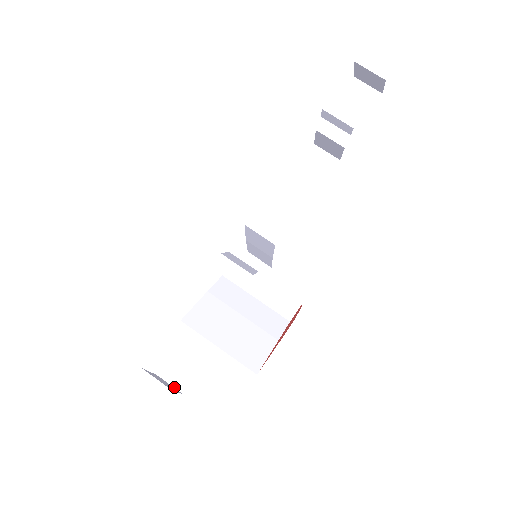
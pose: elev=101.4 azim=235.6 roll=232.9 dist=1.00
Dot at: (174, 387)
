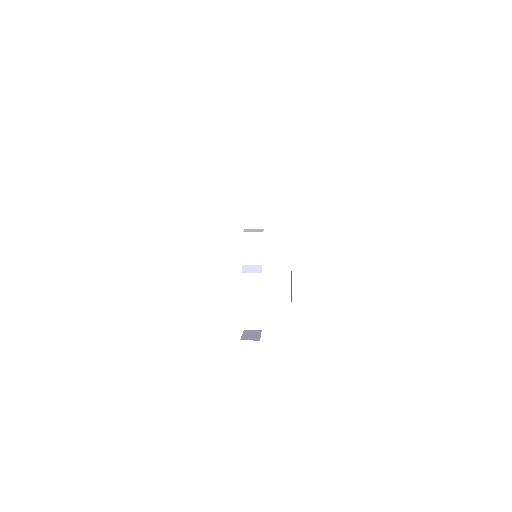
Dot at: (256, 330)
